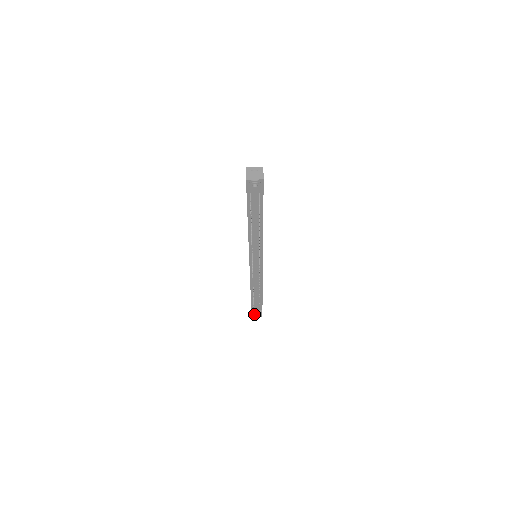
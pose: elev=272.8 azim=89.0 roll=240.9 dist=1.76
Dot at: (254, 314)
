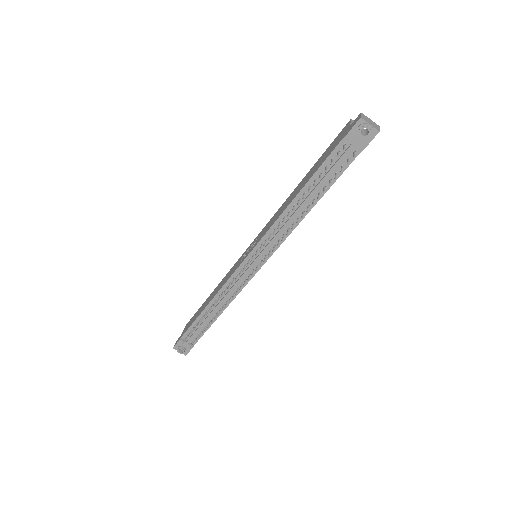
Dot at: (180, 345)
